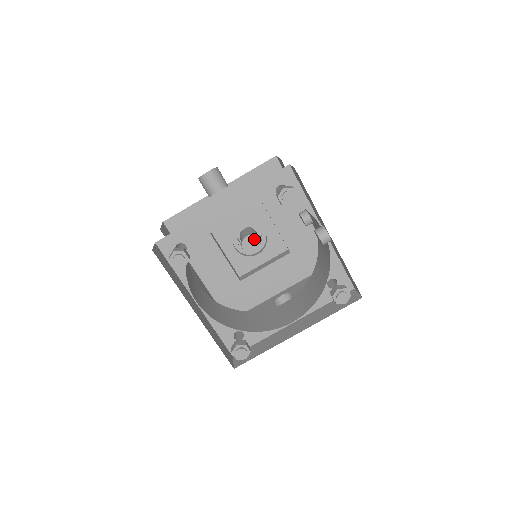
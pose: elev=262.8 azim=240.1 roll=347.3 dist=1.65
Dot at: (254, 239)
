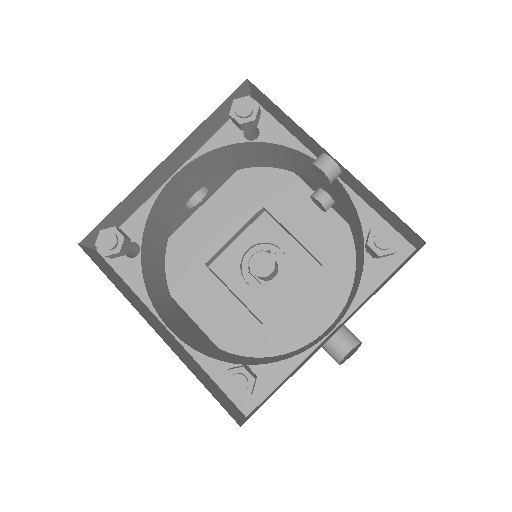
Dot at: (264, 257)
